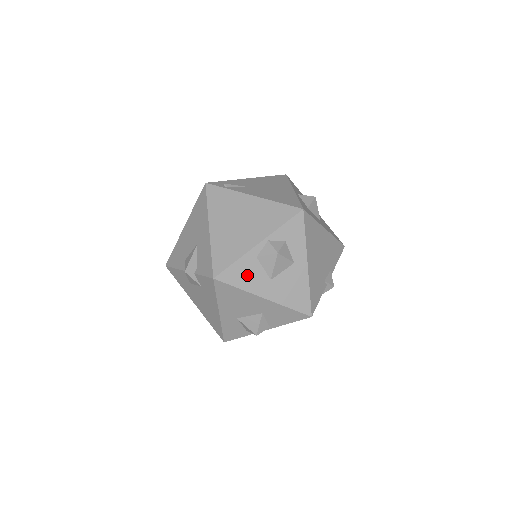
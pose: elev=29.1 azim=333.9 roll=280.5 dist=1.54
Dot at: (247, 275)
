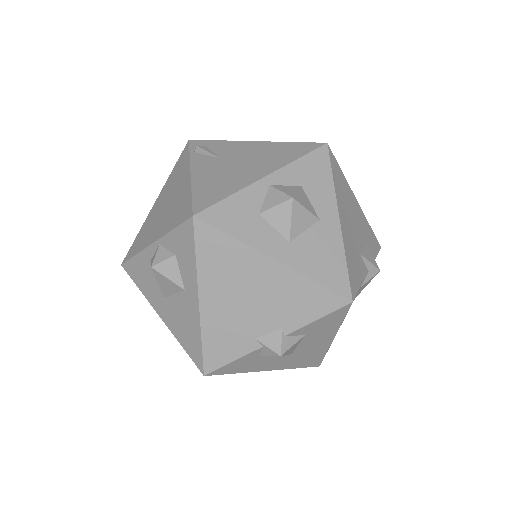
Dot at: (145, 278)
